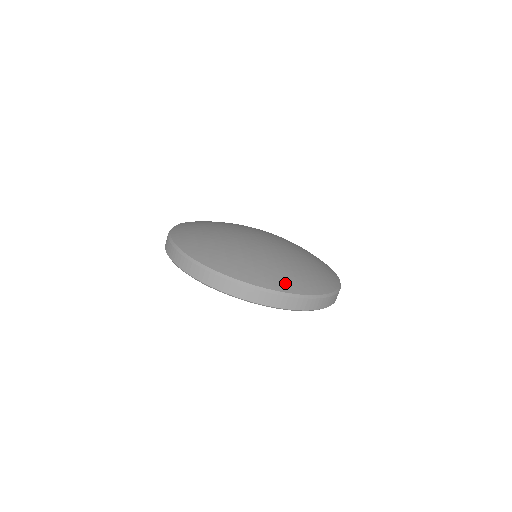
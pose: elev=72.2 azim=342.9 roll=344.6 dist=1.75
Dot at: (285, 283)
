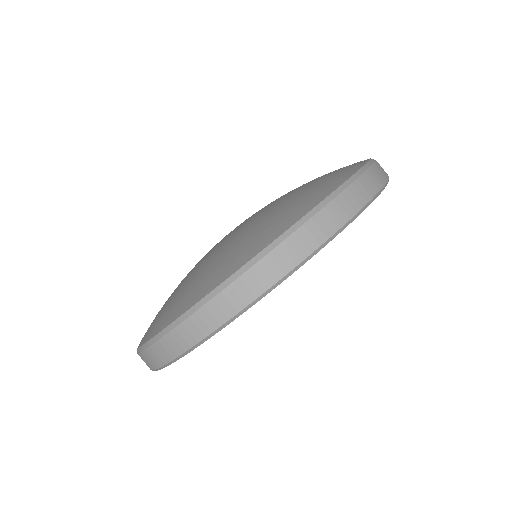
Dot at: (276, 226)
